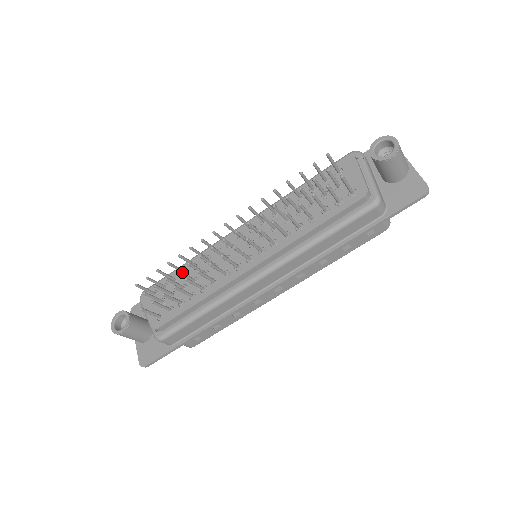
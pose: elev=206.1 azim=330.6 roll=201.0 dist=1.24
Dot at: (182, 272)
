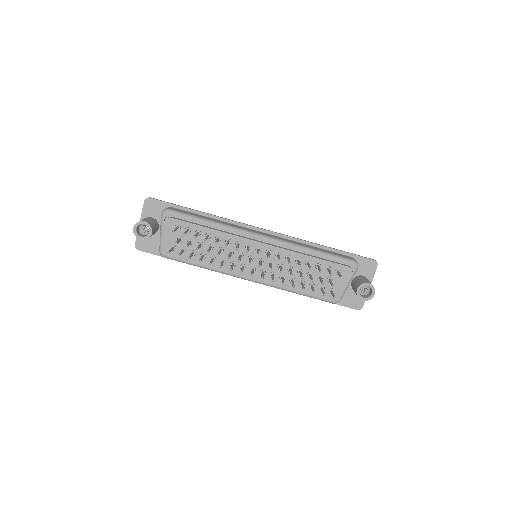
Dot at: occluded
